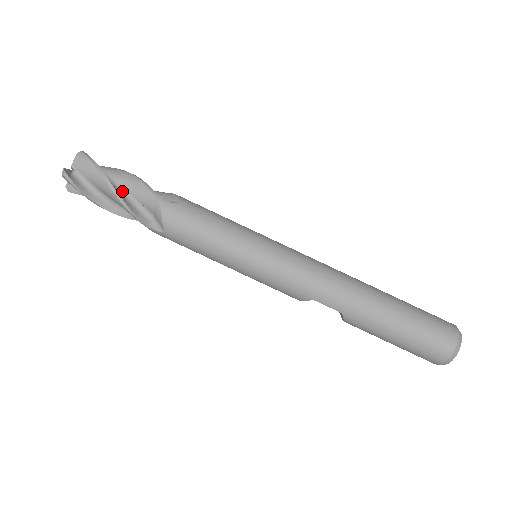
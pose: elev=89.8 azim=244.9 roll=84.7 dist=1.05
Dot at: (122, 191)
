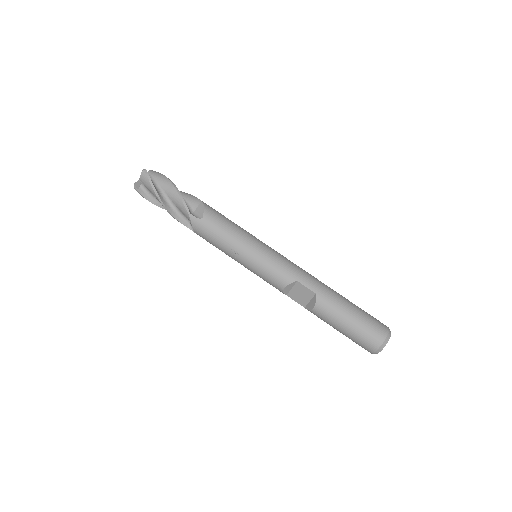
Dot at: occluded
